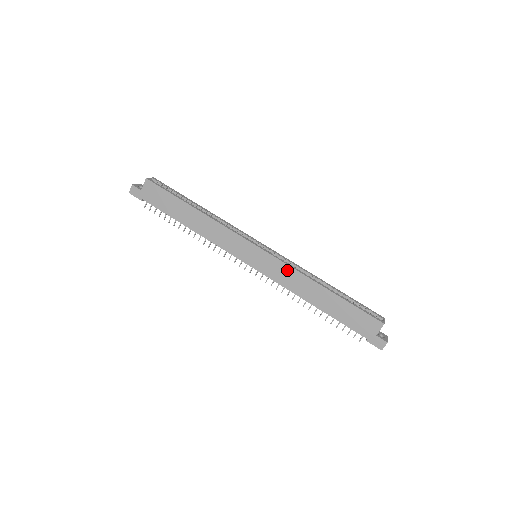
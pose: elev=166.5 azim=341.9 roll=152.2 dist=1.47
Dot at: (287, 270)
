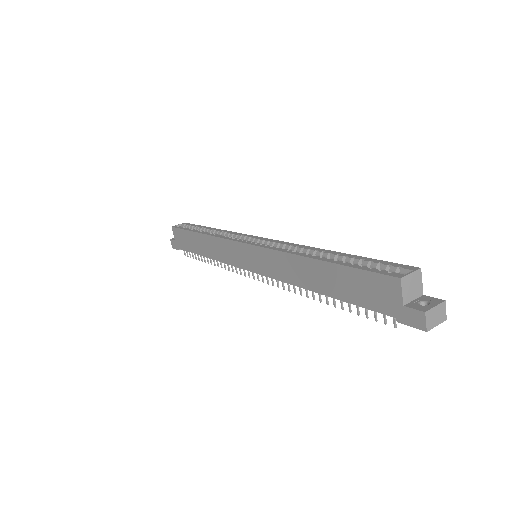
Dot at: (274, 256)
